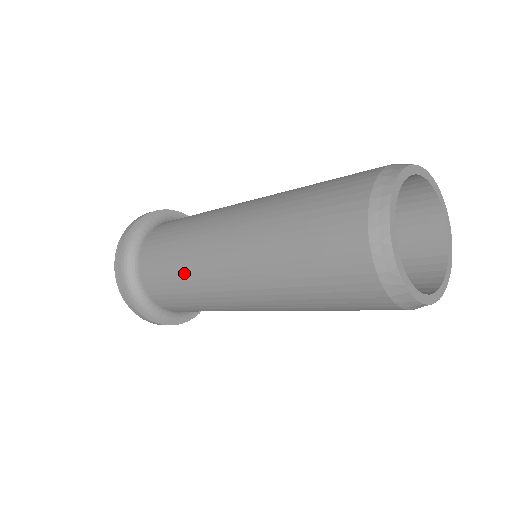
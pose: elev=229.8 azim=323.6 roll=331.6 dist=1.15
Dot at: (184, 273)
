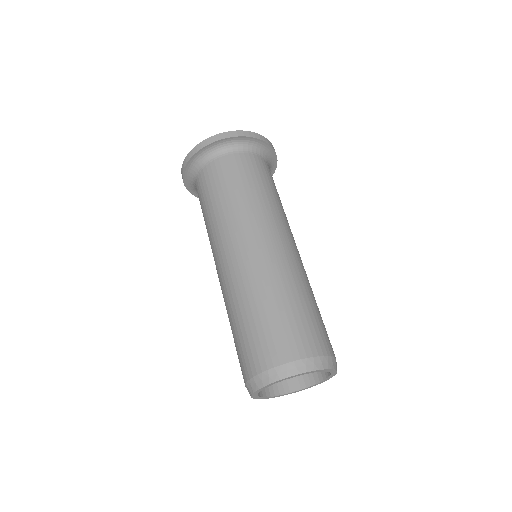
Dot at: (220, 214)
